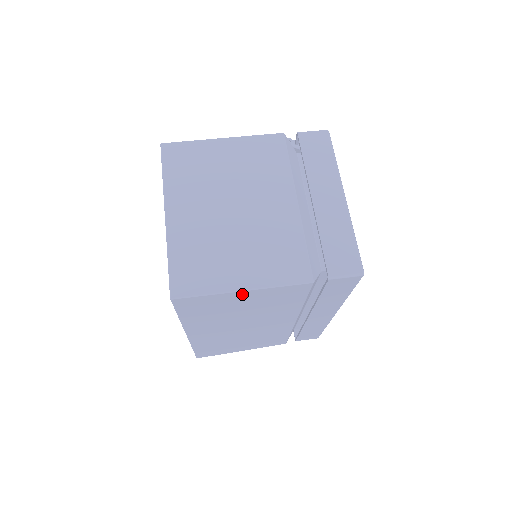
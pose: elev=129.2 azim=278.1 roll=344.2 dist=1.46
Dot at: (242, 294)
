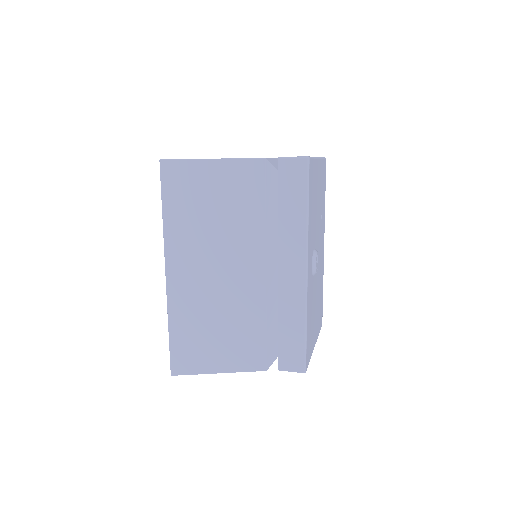
Dot at: (210, 167)
